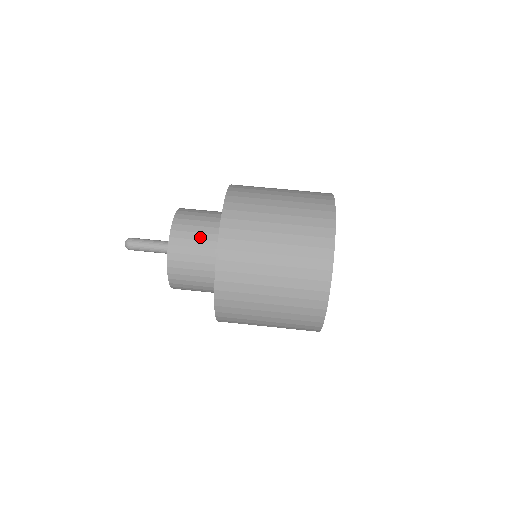
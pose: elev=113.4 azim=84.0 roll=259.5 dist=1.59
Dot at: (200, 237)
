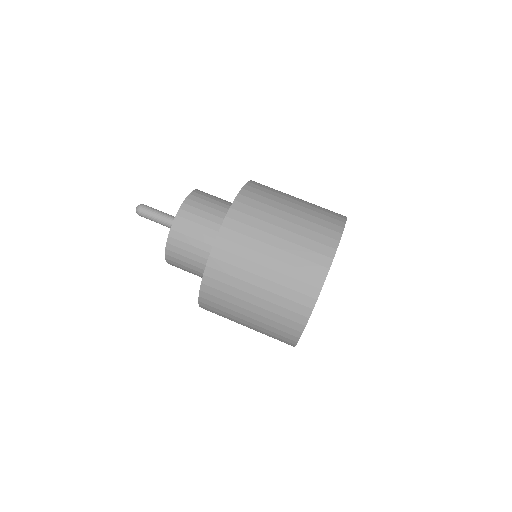
Dot at: (199, 237)
